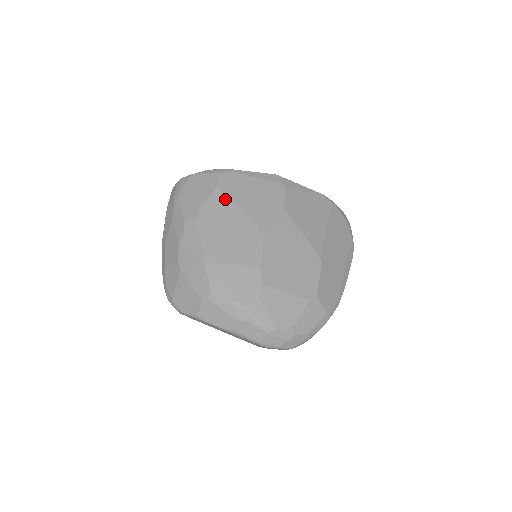
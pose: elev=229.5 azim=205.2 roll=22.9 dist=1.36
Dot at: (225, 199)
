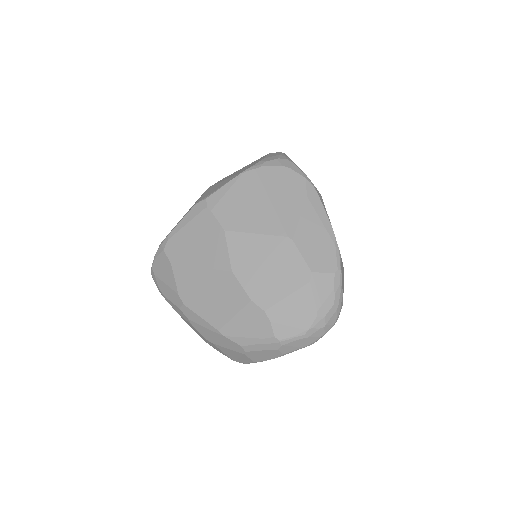
Dot at: (184, 269)
